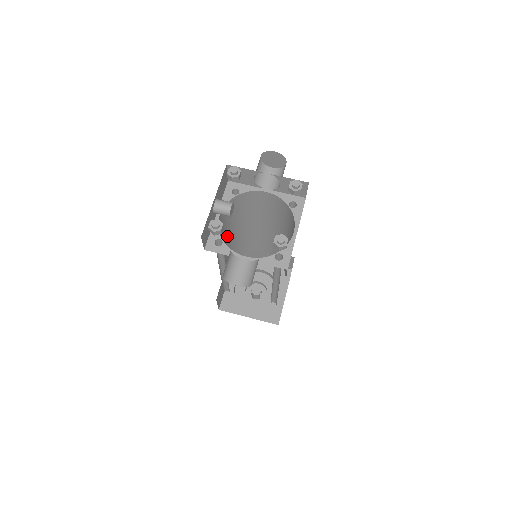
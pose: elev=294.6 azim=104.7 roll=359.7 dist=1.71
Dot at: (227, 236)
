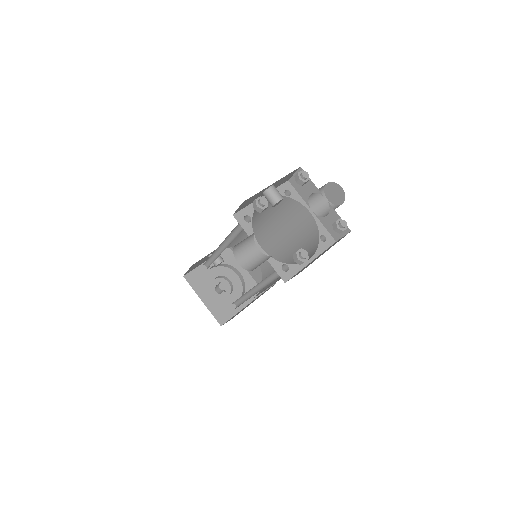
Dot at: occluded
